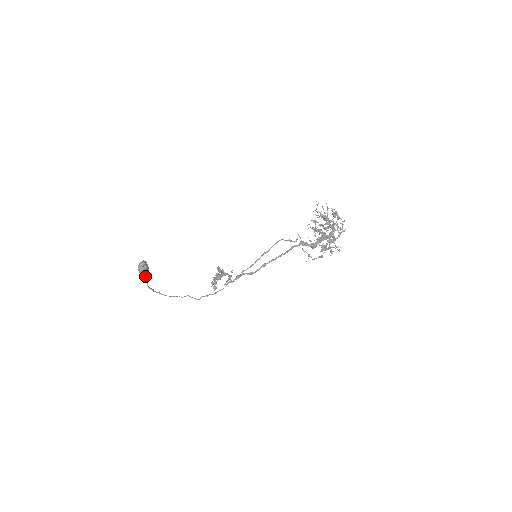
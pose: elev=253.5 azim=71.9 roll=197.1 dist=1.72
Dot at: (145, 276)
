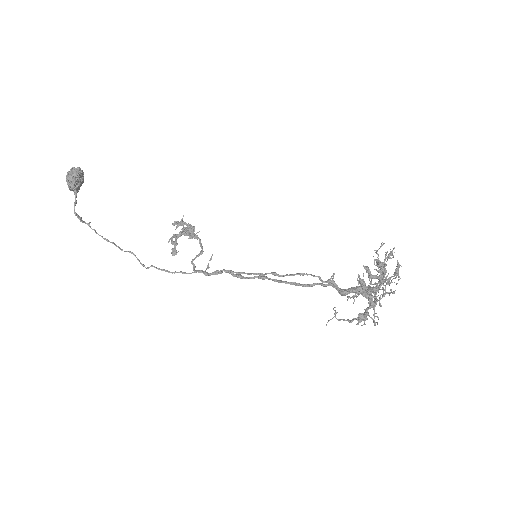
Dot at: (74, 192)
